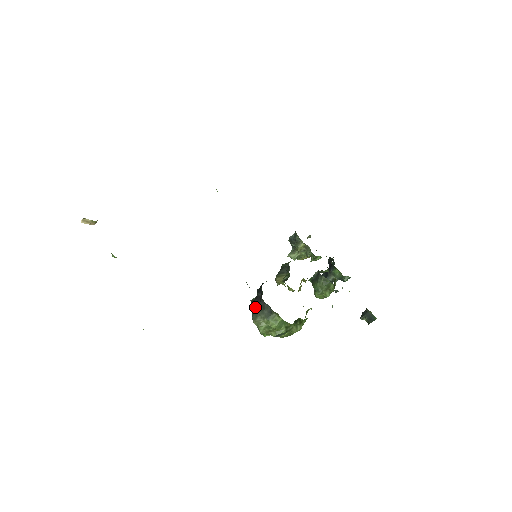
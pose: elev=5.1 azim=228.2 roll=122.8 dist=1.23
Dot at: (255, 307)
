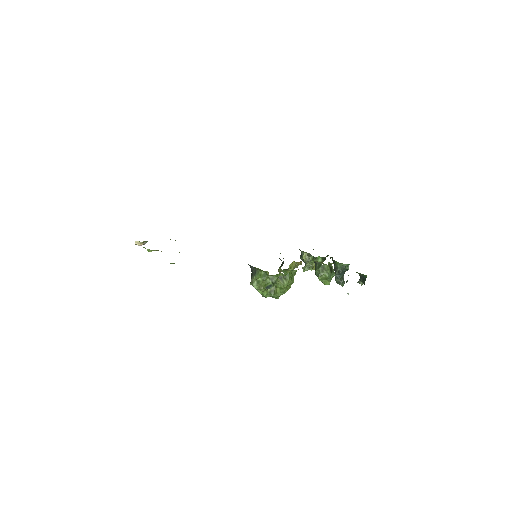
Dot at: (251, 277)
